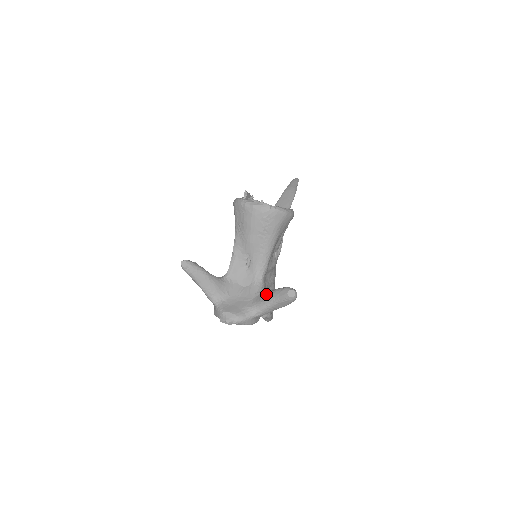
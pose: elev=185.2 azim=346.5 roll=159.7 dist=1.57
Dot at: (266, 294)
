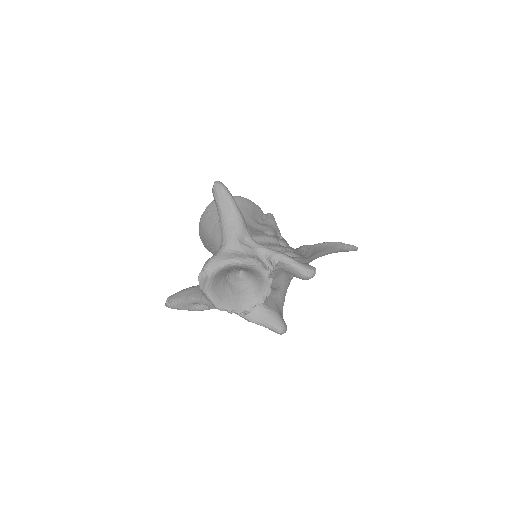
Dot at: occluded
